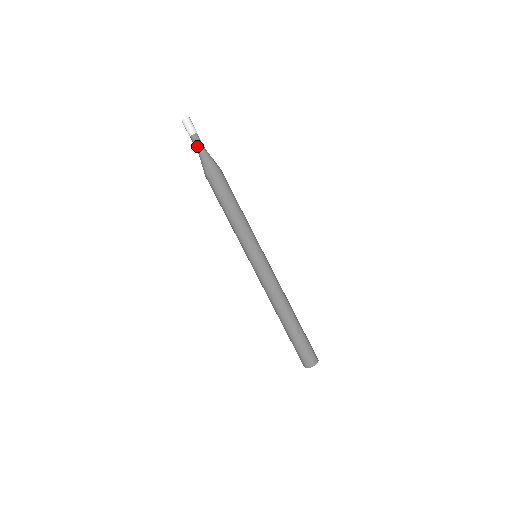
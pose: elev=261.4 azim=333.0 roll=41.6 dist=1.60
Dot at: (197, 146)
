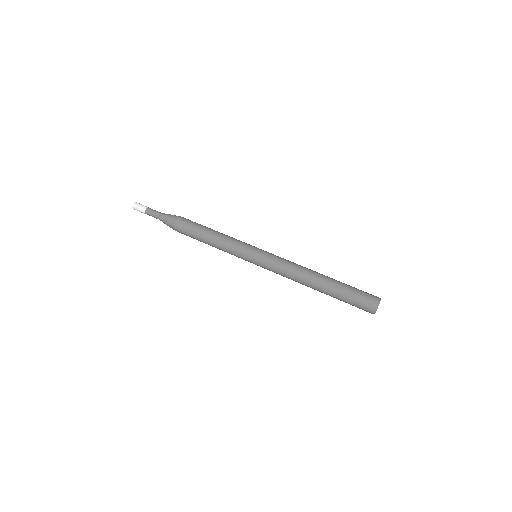
Dot at: (155, 212)
